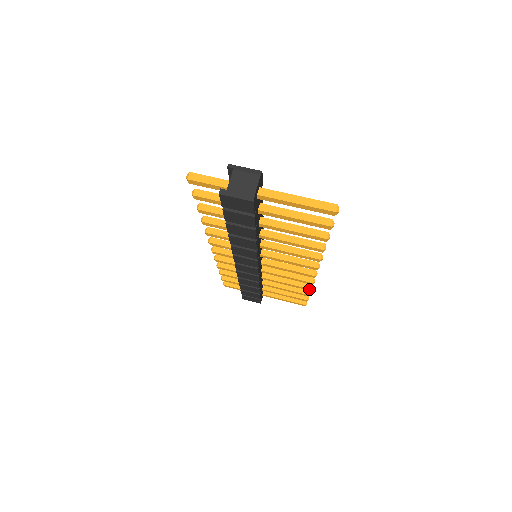
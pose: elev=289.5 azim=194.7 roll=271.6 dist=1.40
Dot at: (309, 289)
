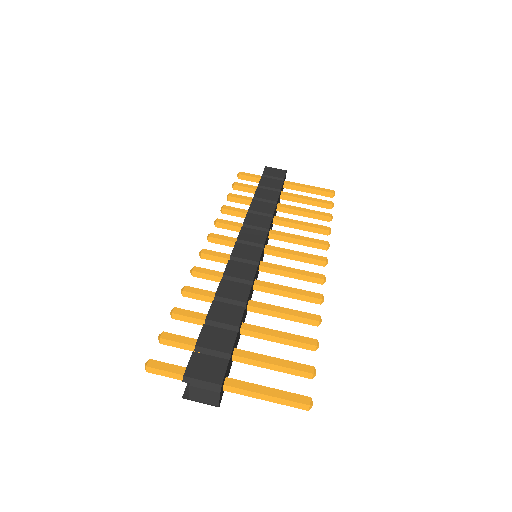
Dot at: (327, 234)
